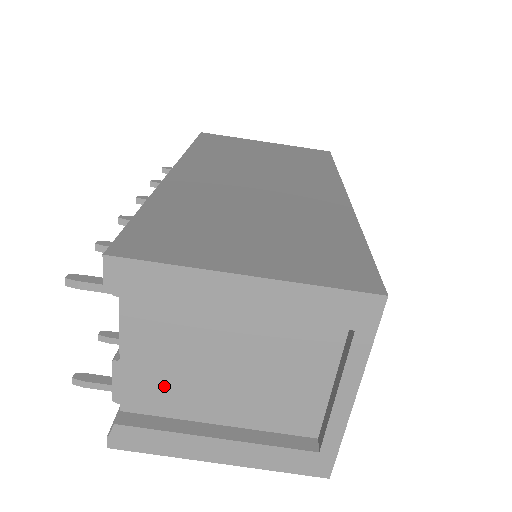
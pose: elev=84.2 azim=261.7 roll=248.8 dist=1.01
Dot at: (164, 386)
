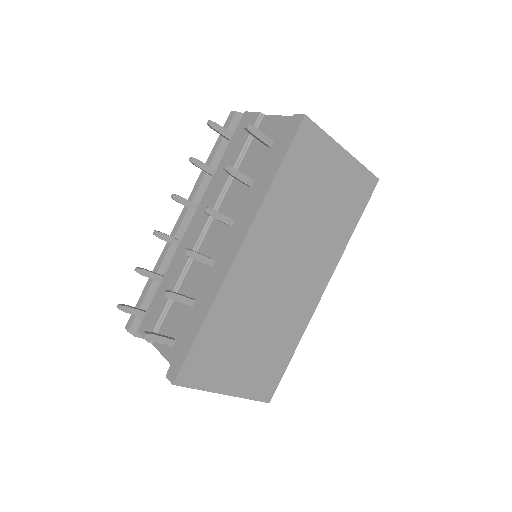
Dot at: occluded
